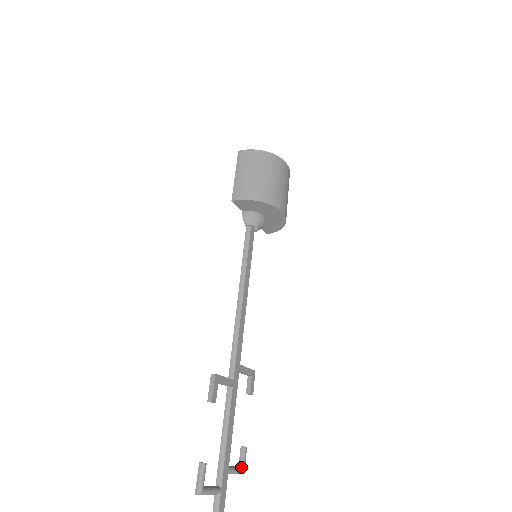
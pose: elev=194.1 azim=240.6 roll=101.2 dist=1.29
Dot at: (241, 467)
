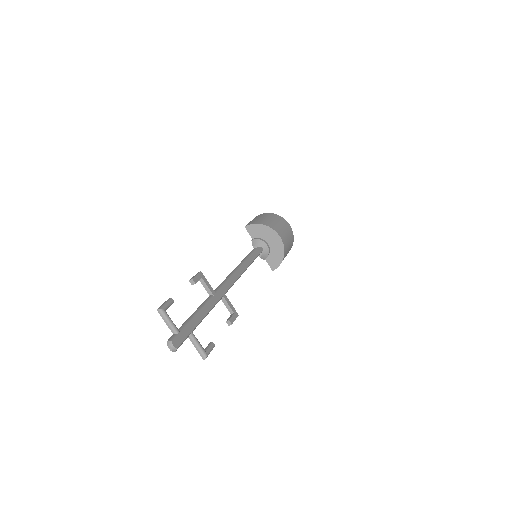
Dot at: (205, 350)
